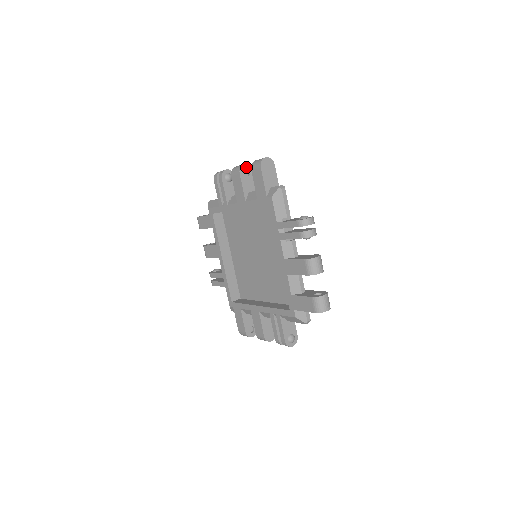
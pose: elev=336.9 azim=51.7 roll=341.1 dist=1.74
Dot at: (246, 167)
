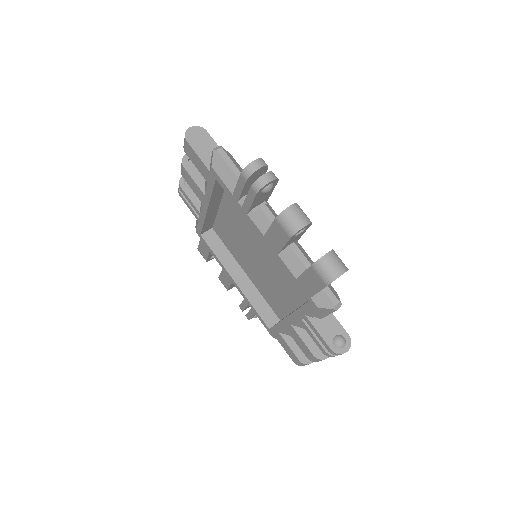
Dot at: (304, 227)
